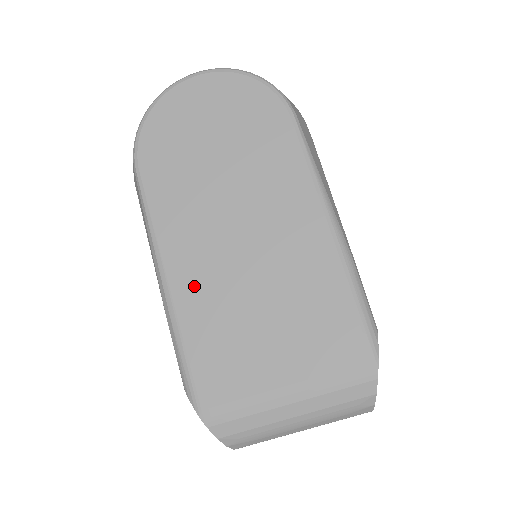
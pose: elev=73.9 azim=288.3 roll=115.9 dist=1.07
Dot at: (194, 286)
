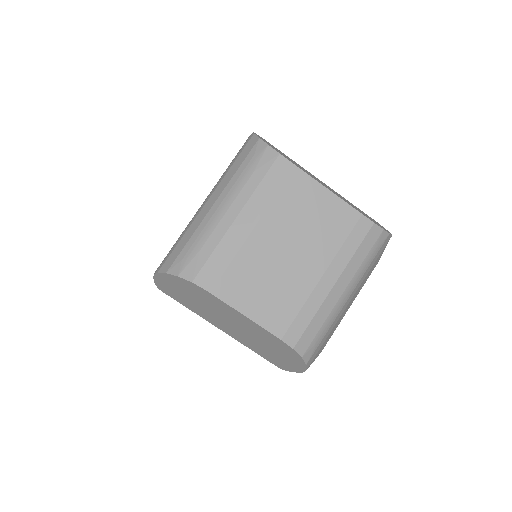
Dot at: occluded
